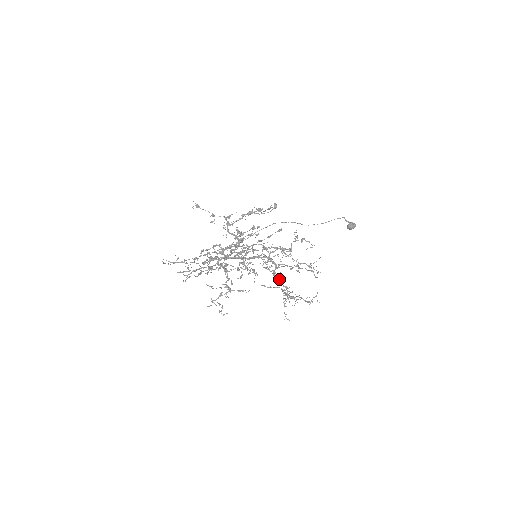
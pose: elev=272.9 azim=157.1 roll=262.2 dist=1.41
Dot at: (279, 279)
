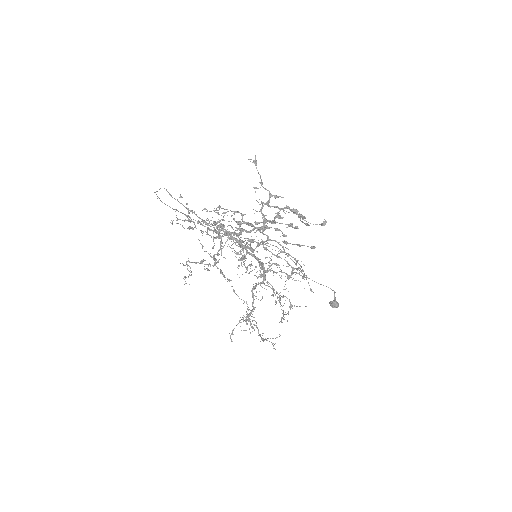
Dot at: occluded
